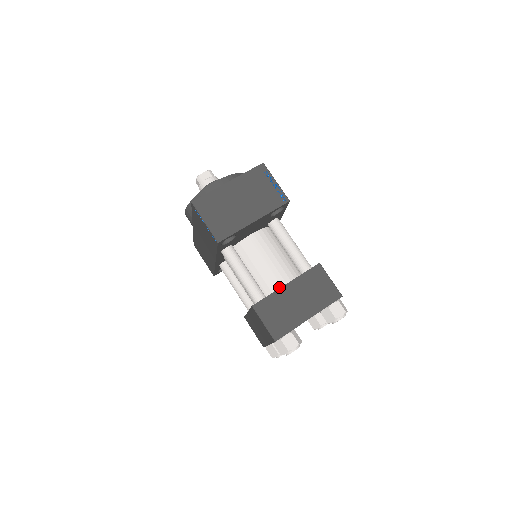
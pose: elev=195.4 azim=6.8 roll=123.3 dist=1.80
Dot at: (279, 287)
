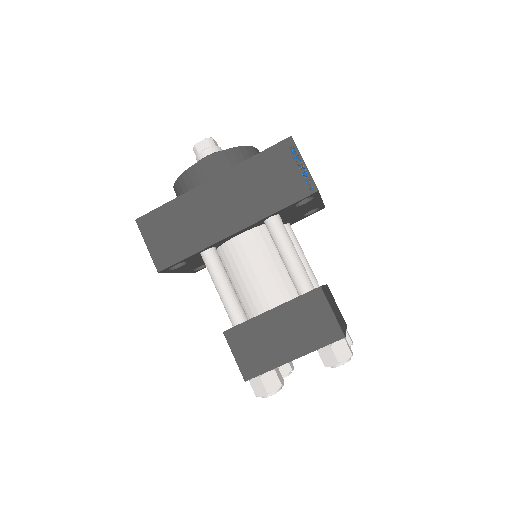
Dot at: occluded
